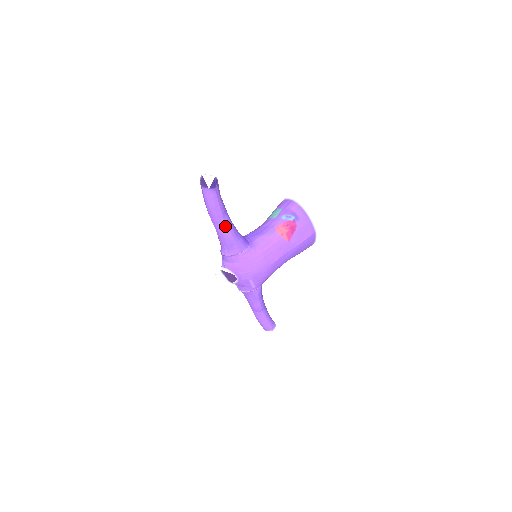
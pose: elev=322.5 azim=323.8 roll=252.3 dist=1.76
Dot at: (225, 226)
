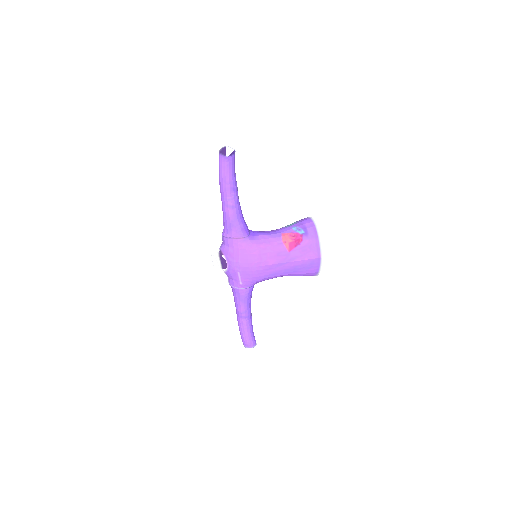
Dot at: (229, 202)
